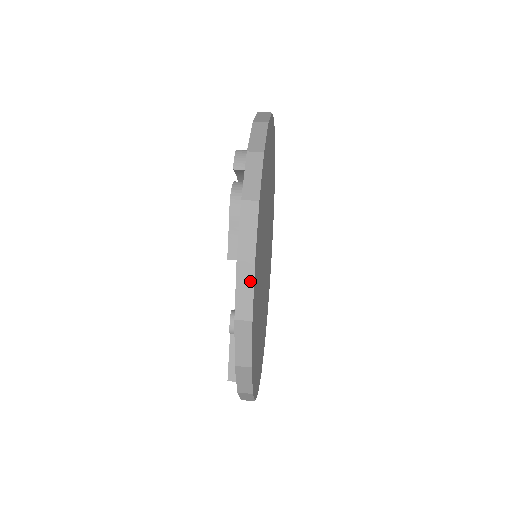
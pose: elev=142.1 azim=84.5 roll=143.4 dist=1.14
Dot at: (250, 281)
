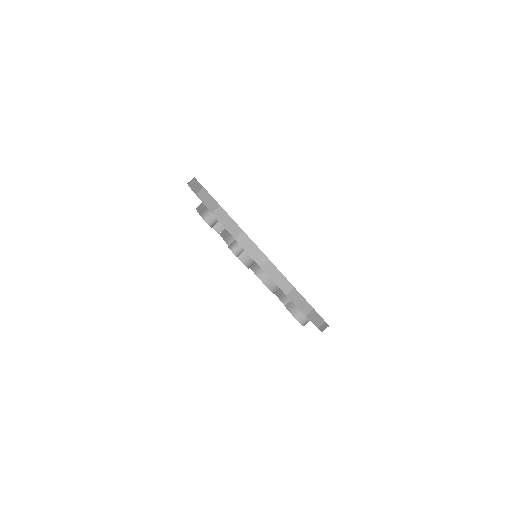
Dot at: occluded
